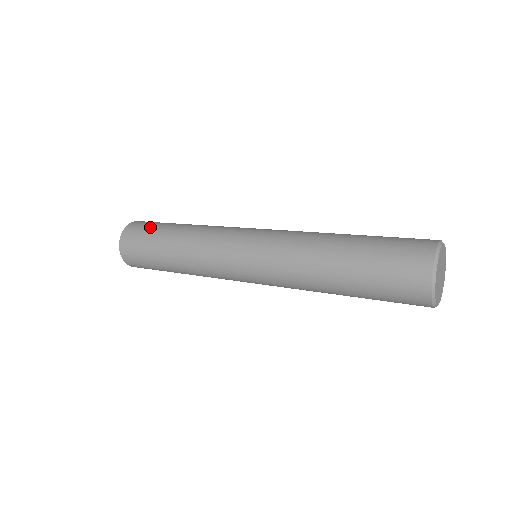
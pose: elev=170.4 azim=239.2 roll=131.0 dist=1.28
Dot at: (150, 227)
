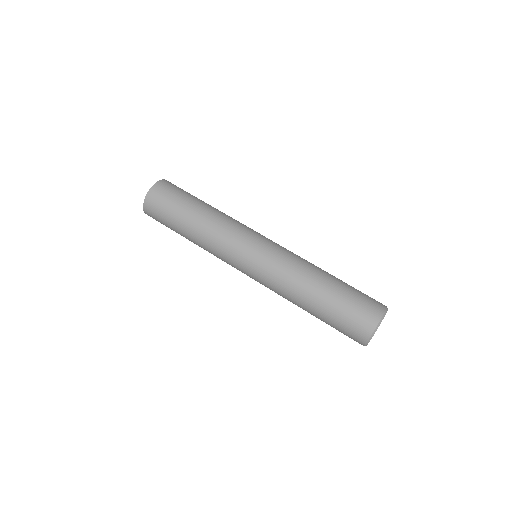
Dot at: (165, 224)
